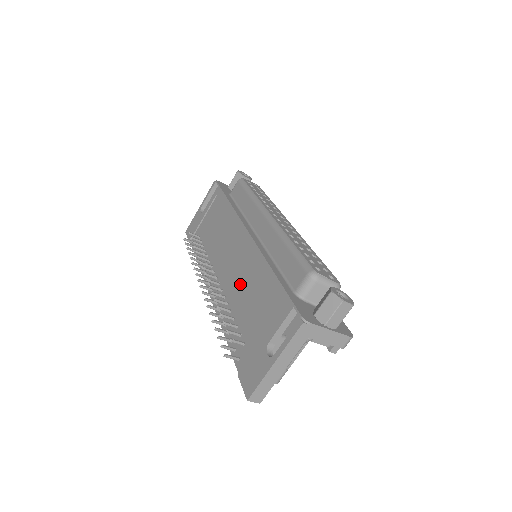
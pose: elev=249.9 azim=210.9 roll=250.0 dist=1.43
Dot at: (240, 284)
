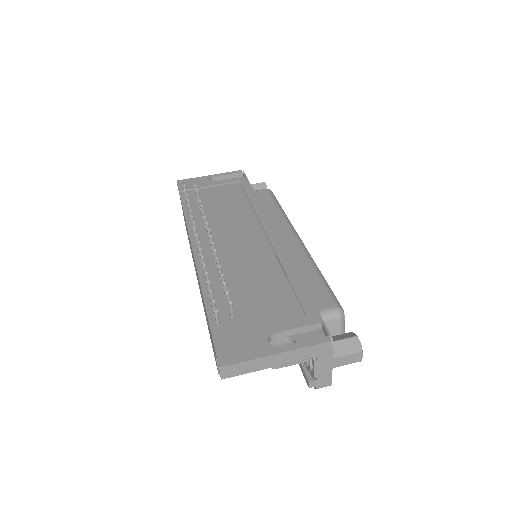
Dot at: (247, 265)
